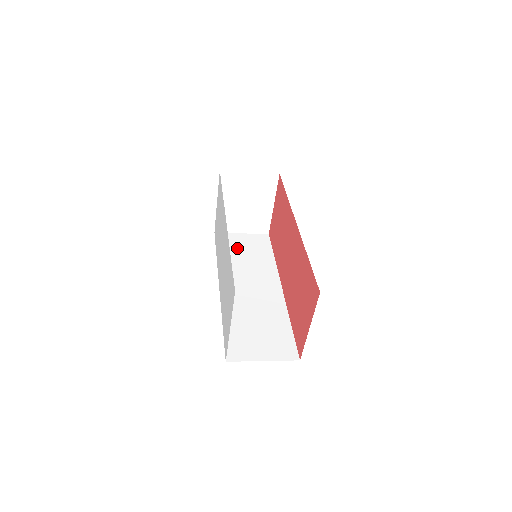
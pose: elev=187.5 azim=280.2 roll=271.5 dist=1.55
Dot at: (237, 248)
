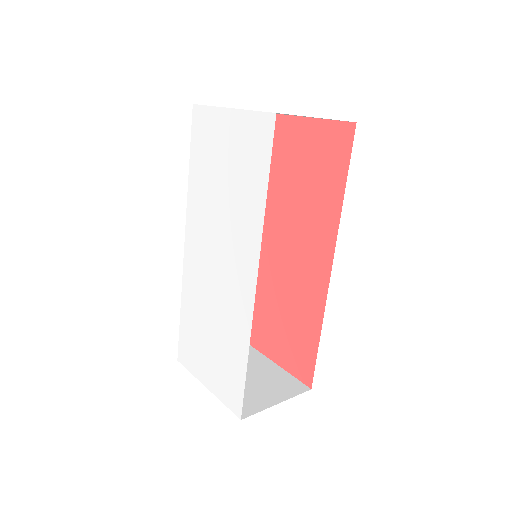
Dot at: occluded
